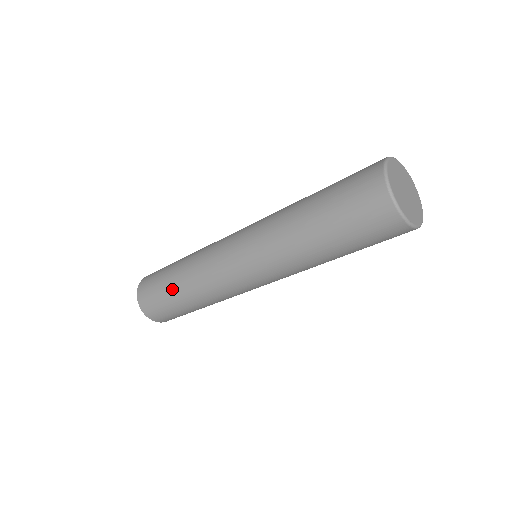
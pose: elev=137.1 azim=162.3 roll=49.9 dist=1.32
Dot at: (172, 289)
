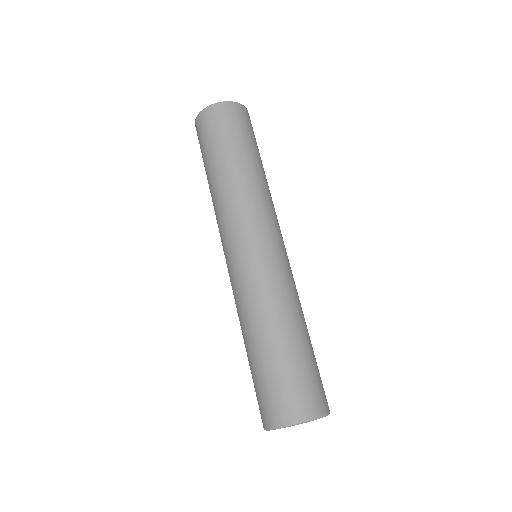
Dot at: (210, 166)
